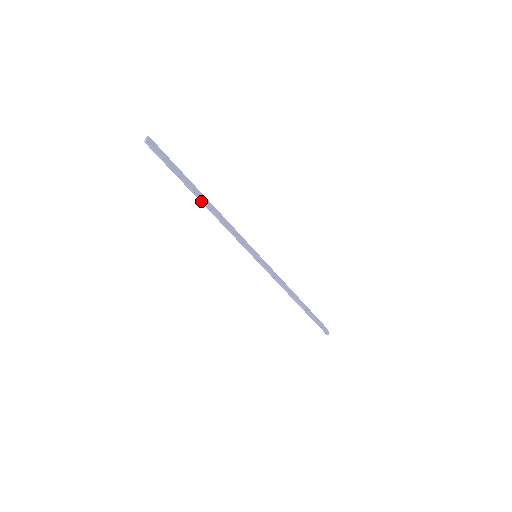
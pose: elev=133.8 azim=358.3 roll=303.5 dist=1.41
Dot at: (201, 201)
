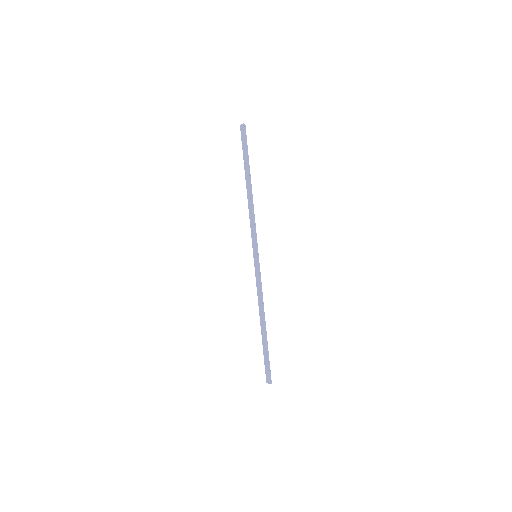
Dot at: (250, 184)
